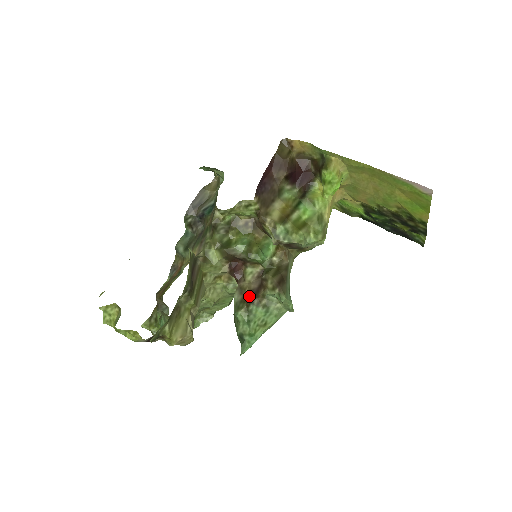
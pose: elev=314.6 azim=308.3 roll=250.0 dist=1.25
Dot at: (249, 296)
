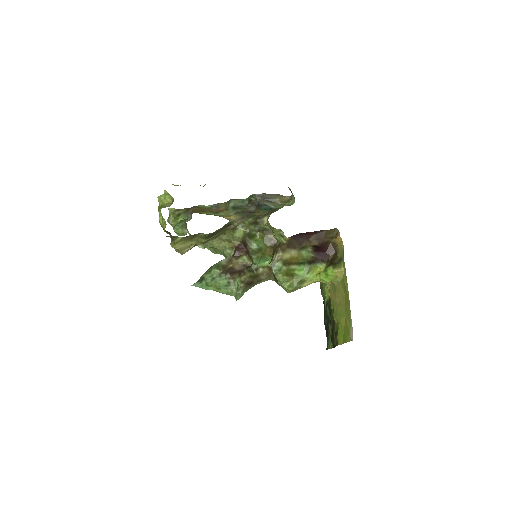
Dot at: (229, 269)
